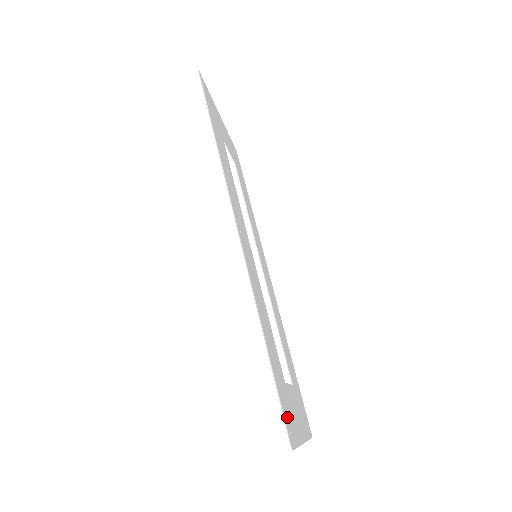
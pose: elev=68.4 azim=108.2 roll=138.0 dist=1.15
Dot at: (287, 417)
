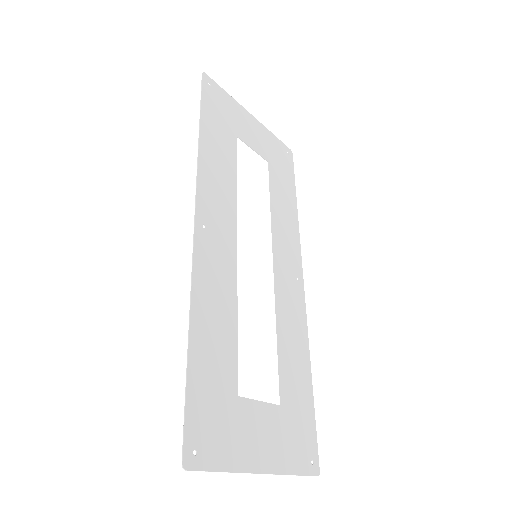
Dot at: (200, 432)
